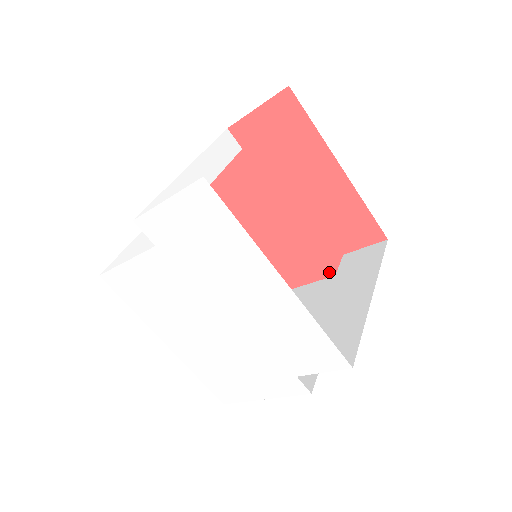
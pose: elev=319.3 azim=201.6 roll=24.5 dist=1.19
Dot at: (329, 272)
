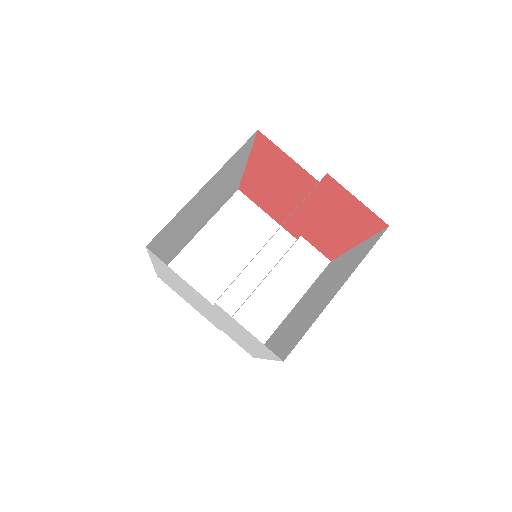
Dot at: (283, 225)
